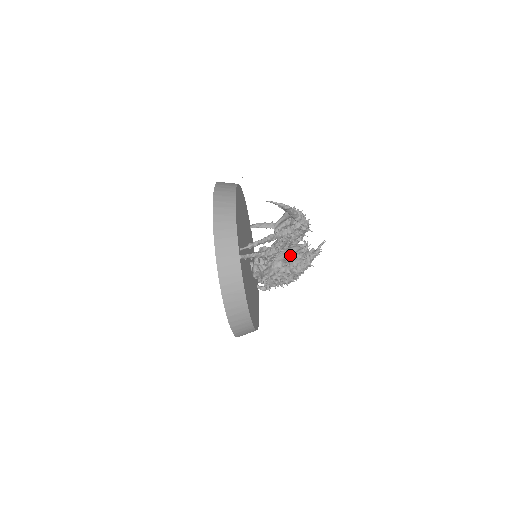
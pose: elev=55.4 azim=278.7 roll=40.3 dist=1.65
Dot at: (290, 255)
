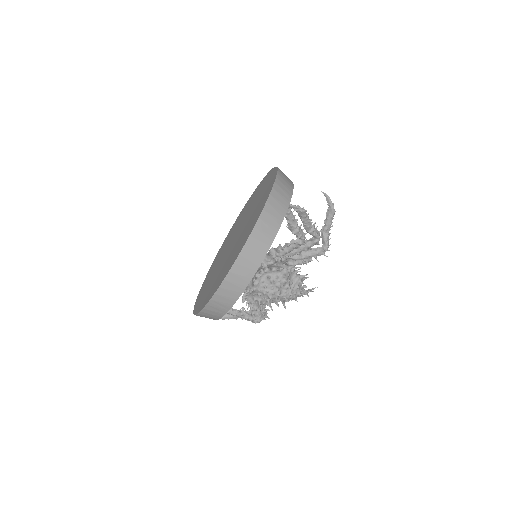
Dot at: occluded
